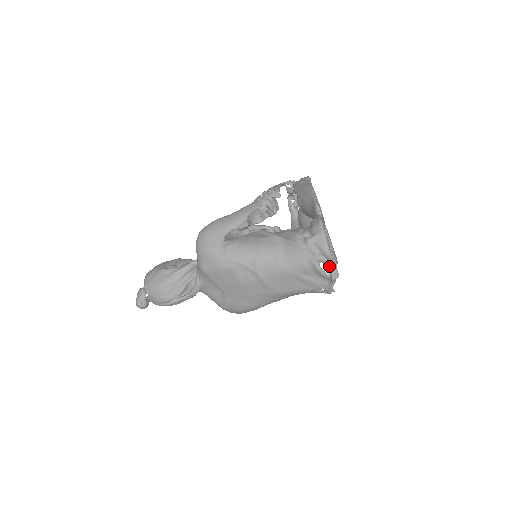
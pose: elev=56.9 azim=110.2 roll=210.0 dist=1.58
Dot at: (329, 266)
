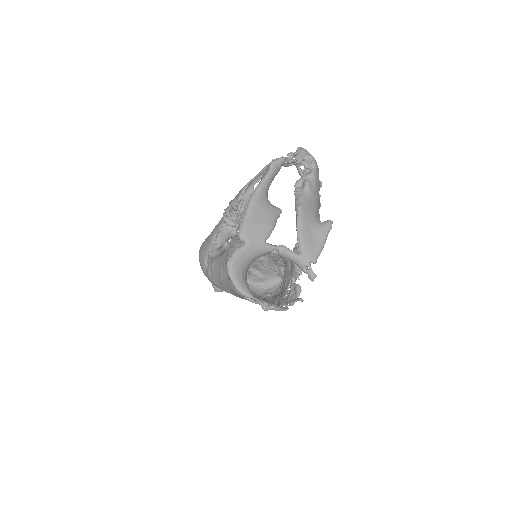
Dot at: occluded
